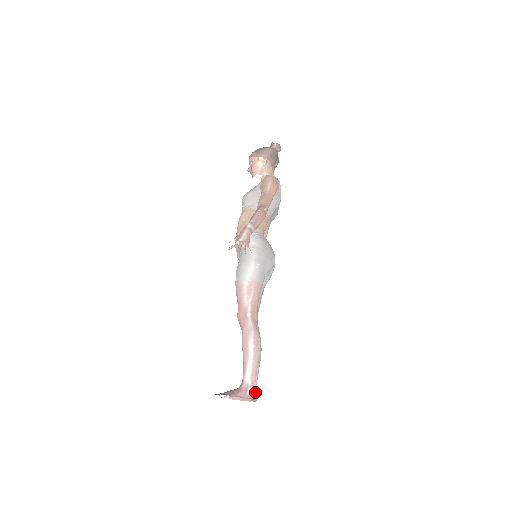
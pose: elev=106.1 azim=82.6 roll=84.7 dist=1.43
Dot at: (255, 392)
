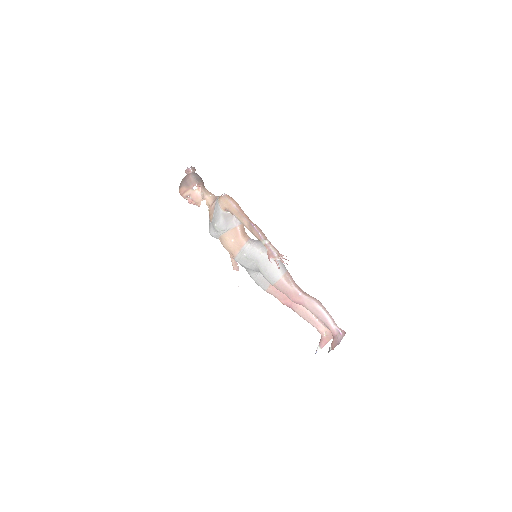
Dot at: occluded
